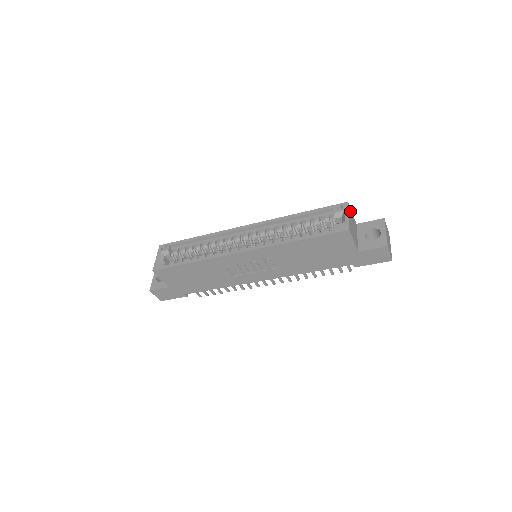
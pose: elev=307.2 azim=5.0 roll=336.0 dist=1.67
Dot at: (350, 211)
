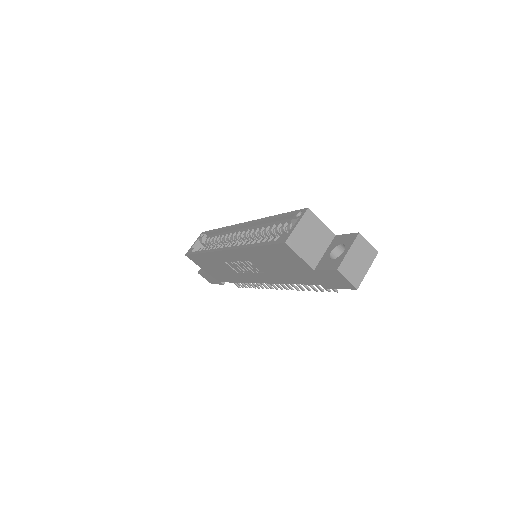
Dot at: (312, 219)
